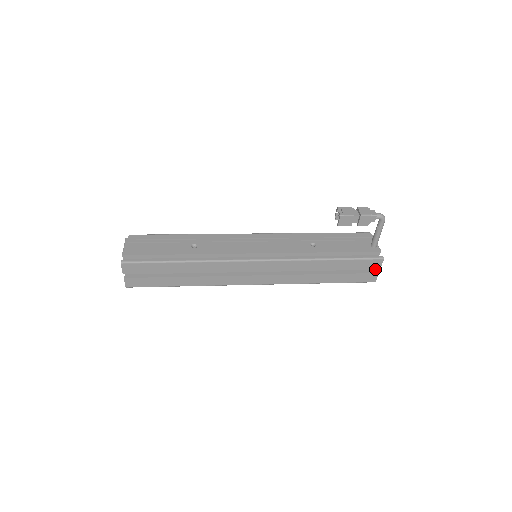
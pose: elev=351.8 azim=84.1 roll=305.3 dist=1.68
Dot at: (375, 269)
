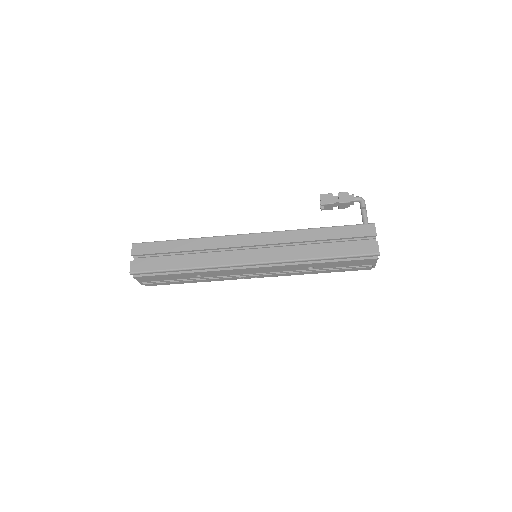
Dot at: occluded
